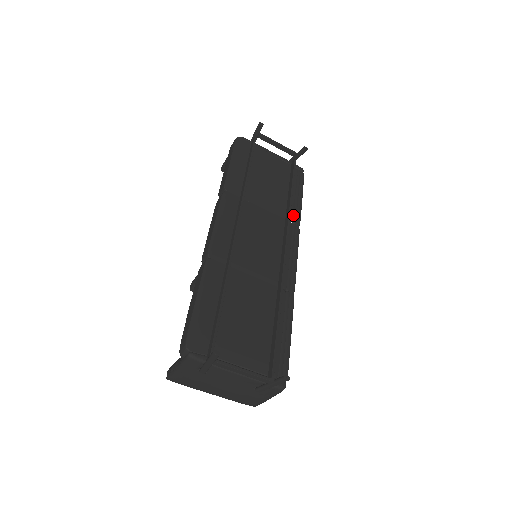
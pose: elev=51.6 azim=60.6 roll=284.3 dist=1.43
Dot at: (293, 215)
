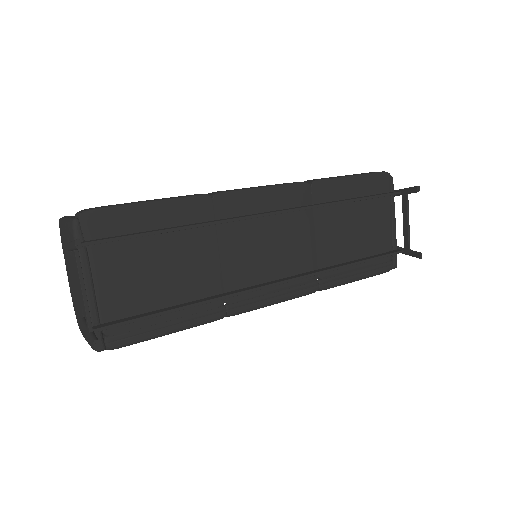
Dot at: (329, 277)
